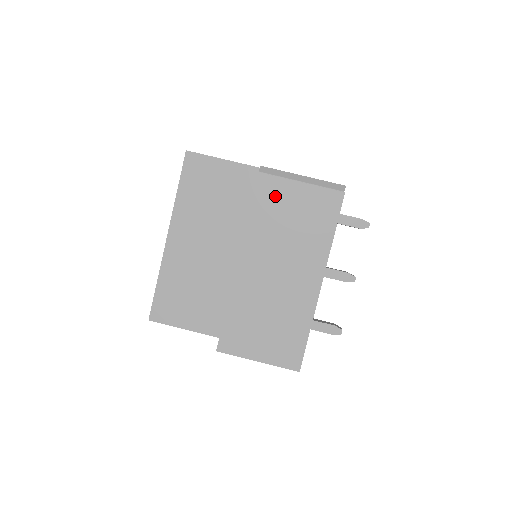
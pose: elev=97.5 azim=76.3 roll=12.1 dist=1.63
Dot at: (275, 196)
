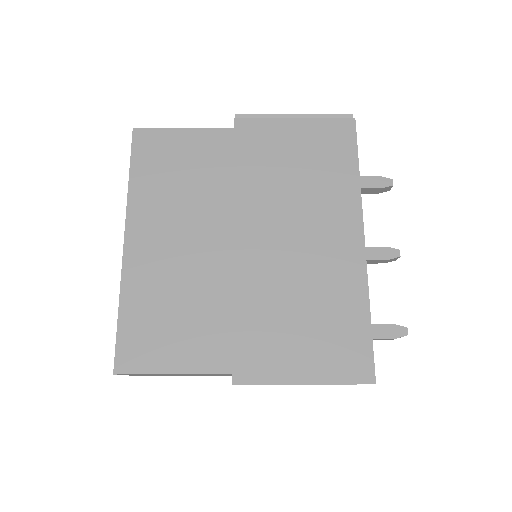
Dot at: (265, 142)
